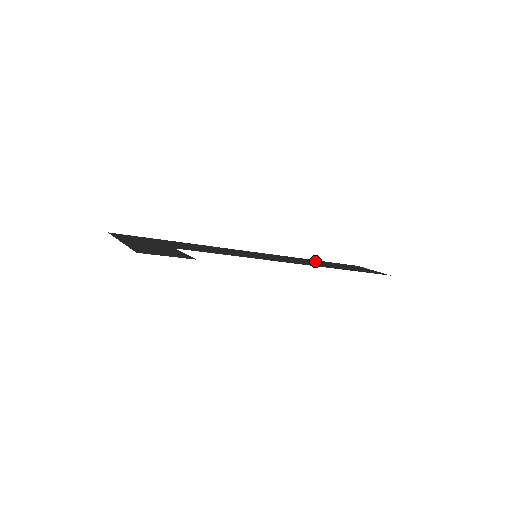
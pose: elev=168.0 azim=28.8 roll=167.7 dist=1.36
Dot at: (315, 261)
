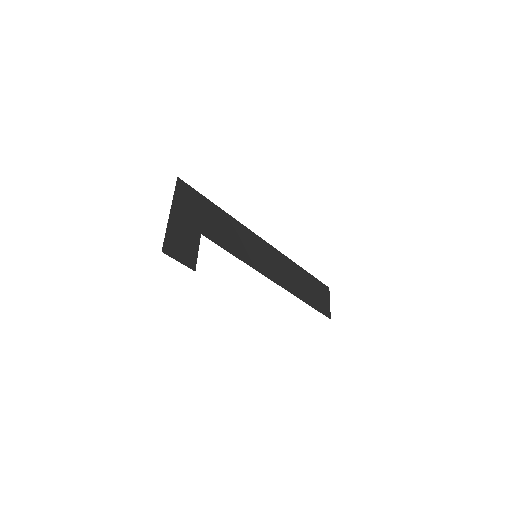
Dot at: (299, 273)
